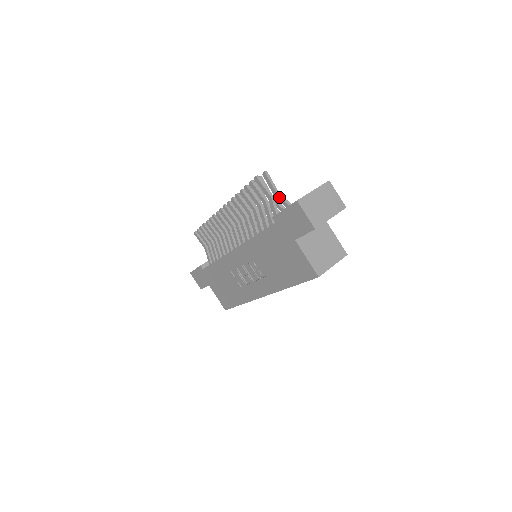
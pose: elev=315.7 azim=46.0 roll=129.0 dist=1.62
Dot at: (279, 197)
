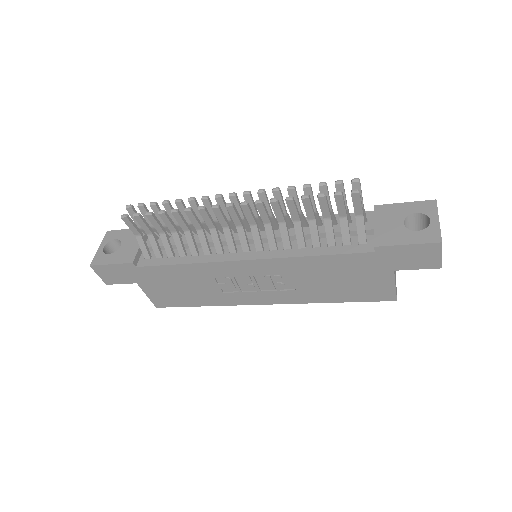
Dot at: occluded
